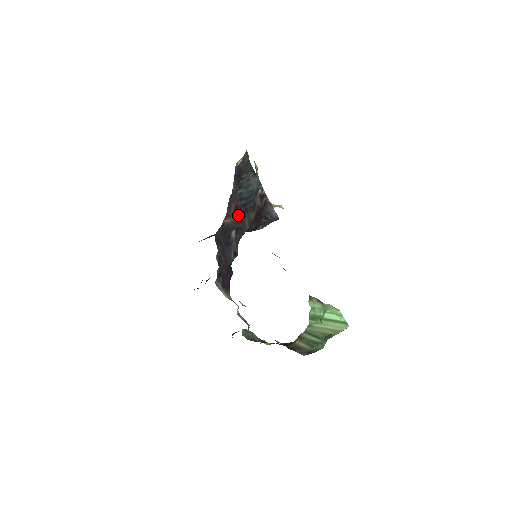
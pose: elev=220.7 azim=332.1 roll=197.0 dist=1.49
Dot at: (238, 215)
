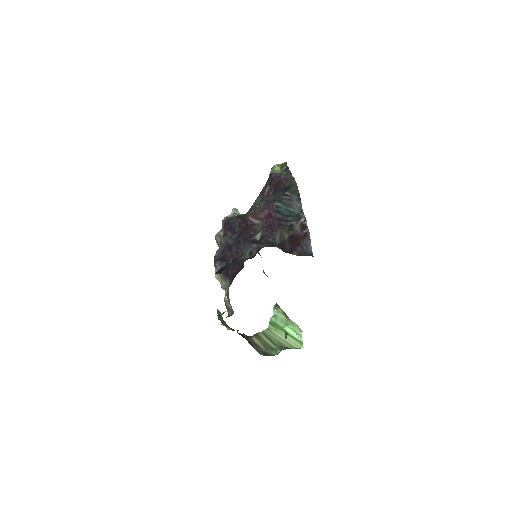
Dot at: (269, 224)
